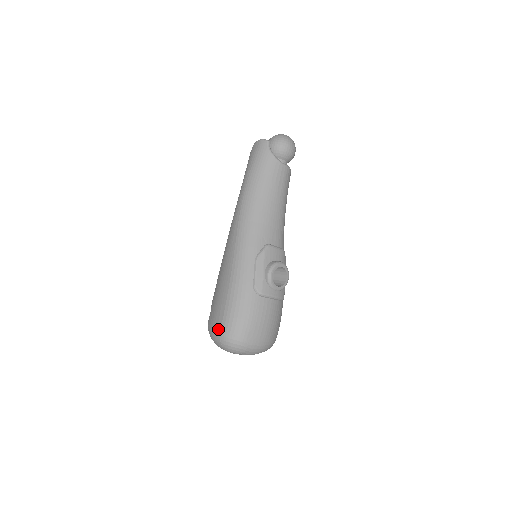
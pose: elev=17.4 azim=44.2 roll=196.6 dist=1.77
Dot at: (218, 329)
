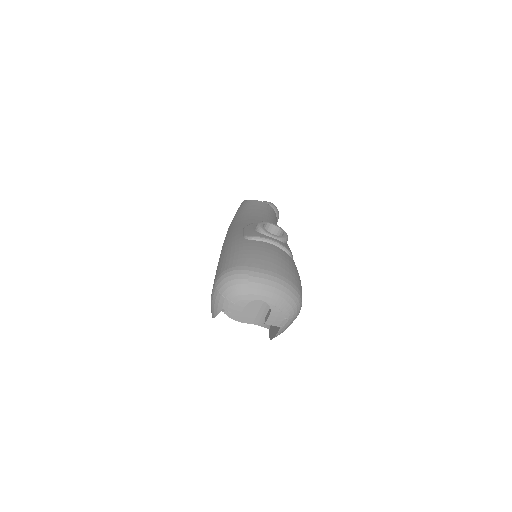
Dot at: (213, 284)
